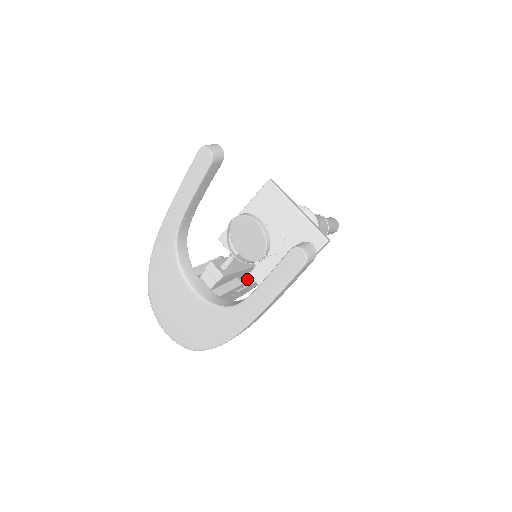
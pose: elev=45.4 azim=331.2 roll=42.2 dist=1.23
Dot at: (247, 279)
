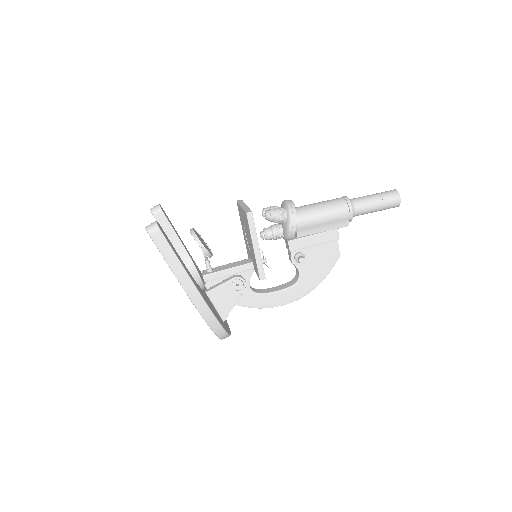
Dot at: (294, 280)
